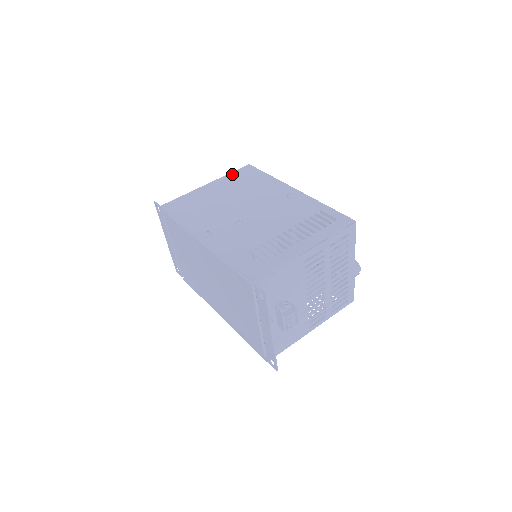
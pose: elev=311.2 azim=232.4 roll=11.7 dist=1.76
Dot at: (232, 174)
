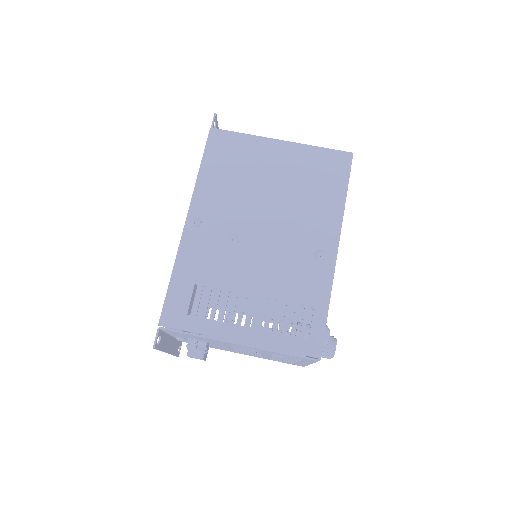
Dot at: (318, 152)
